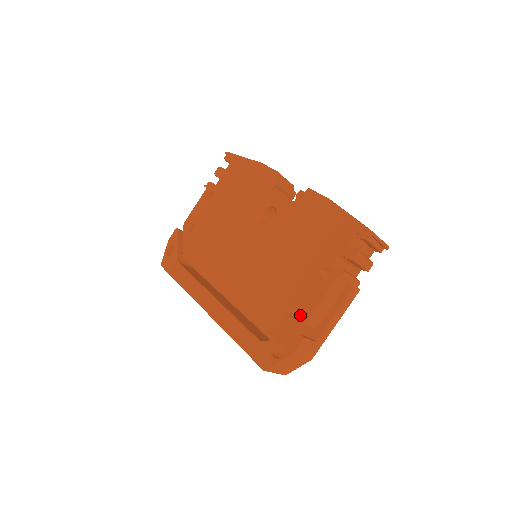
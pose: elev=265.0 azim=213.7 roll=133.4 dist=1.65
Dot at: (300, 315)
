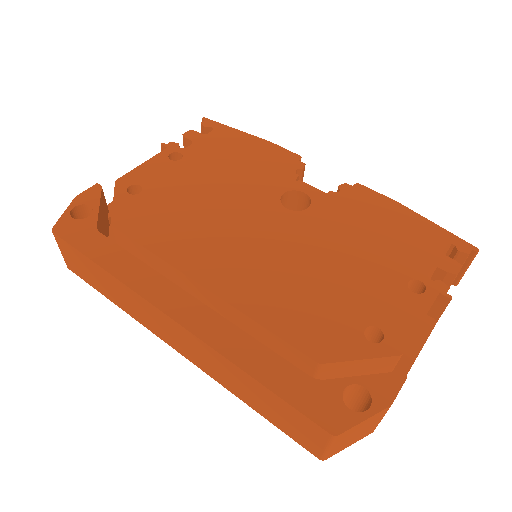
Dot at: (390, 340)
